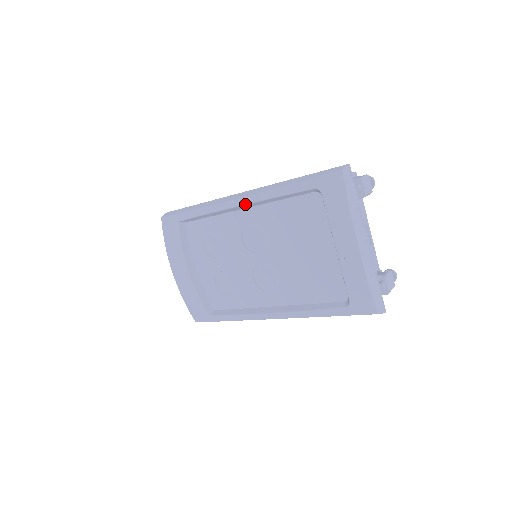
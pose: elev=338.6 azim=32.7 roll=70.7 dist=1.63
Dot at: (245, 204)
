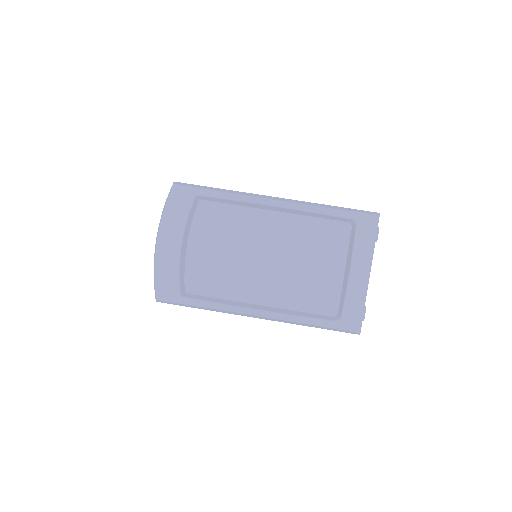
Dot at: (283, 207)
